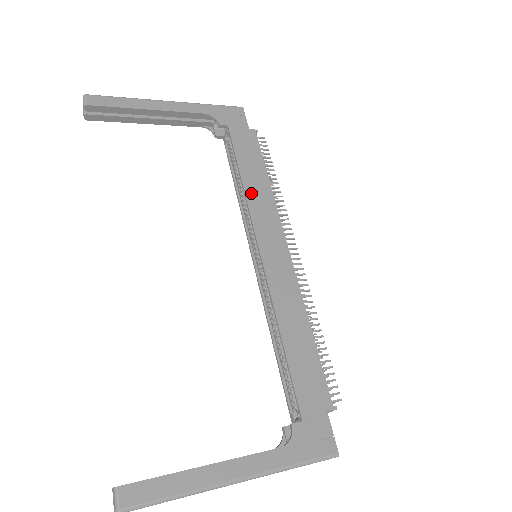
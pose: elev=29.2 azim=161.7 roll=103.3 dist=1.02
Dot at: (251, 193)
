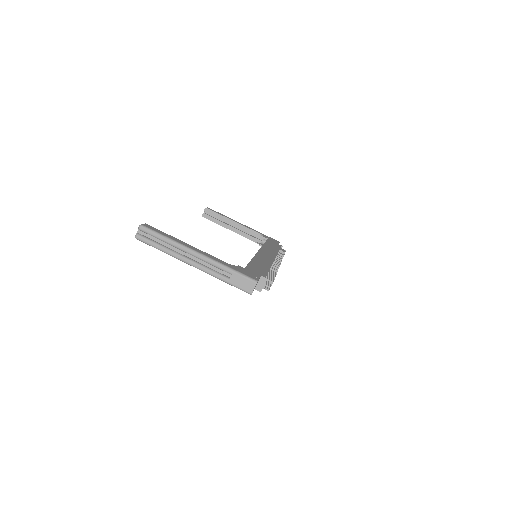
Dot at: (266, 246)
